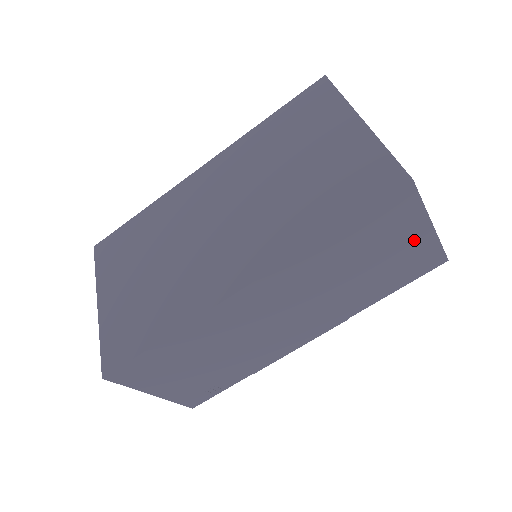
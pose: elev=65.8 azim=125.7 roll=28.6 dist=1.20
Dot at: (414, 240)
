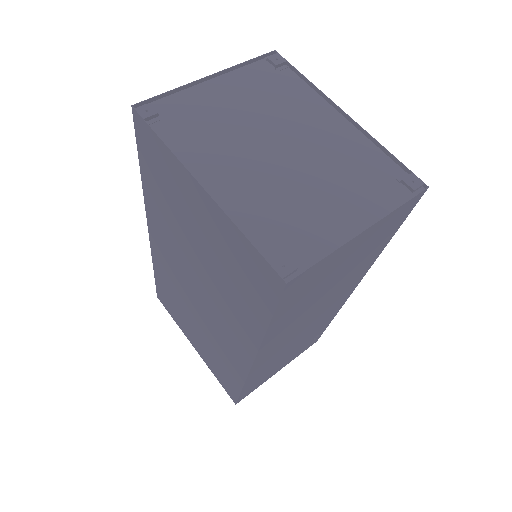
Dot at: (359, 243)
